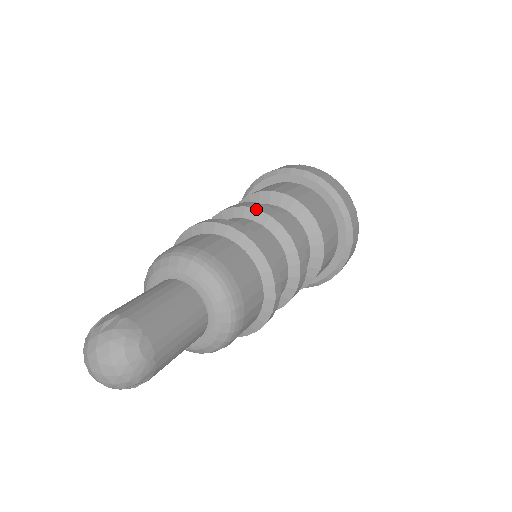
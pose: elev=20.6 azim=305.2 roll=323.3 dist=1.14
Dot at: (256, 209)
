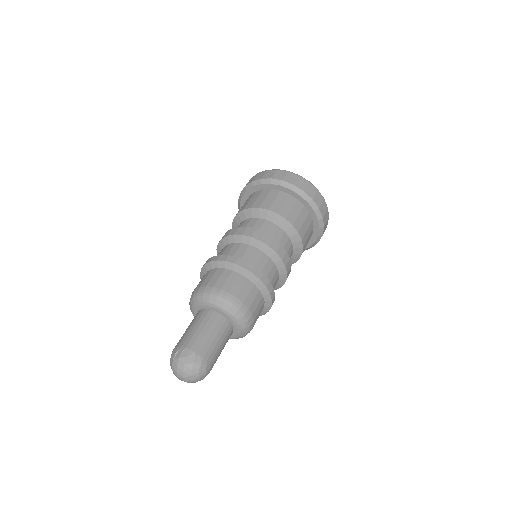
Dot at: (267, 246)
